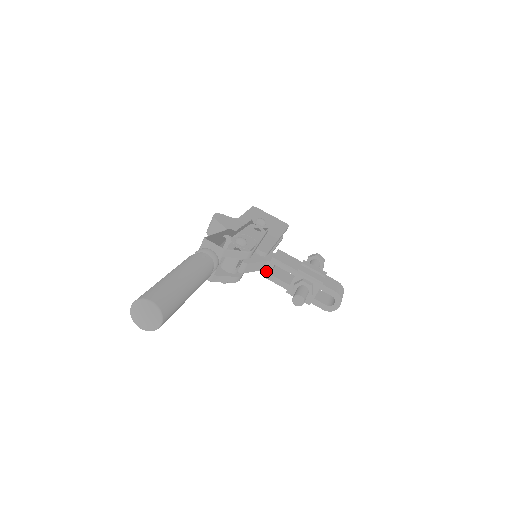
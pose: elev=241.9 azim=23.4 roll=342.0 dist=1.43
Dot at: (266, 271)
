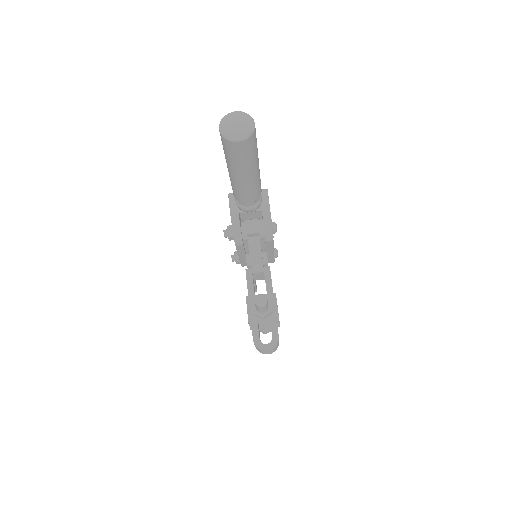
Dot at: (253, 269)
